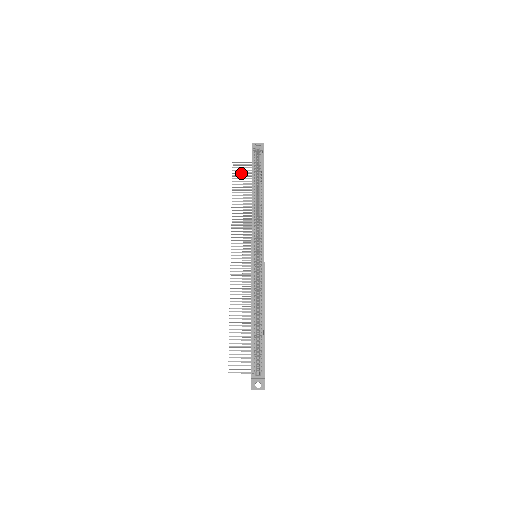
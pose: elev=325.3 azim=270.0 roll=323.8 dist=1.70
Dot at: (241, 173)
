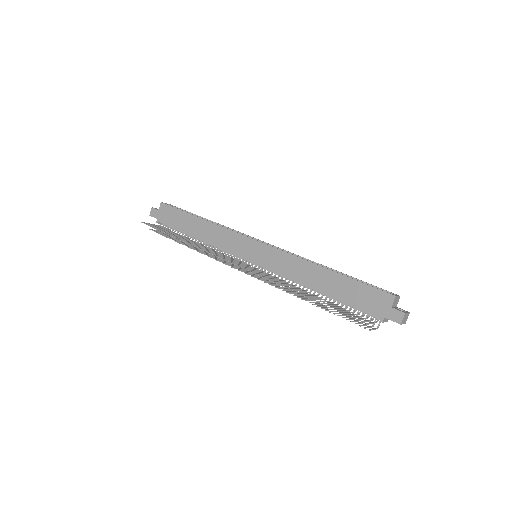
Dot at: (159, 228)
